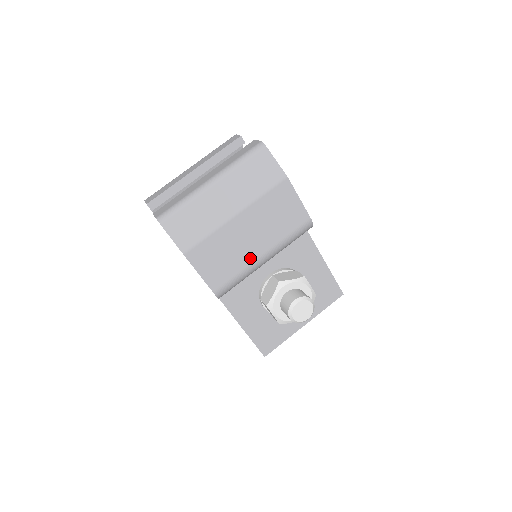
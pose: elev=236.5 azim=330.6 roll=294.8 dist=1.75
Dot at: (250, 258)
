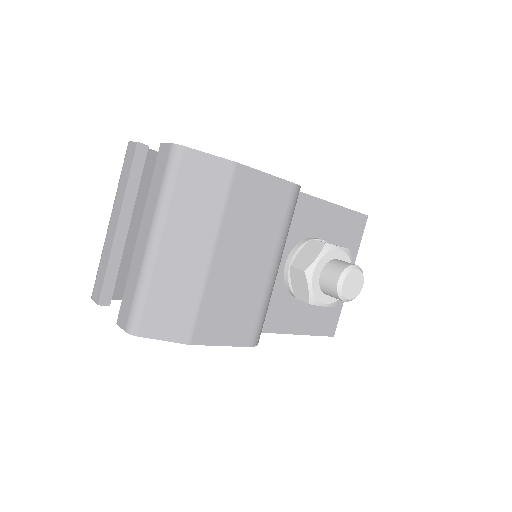
Dot at: (261, 281)
